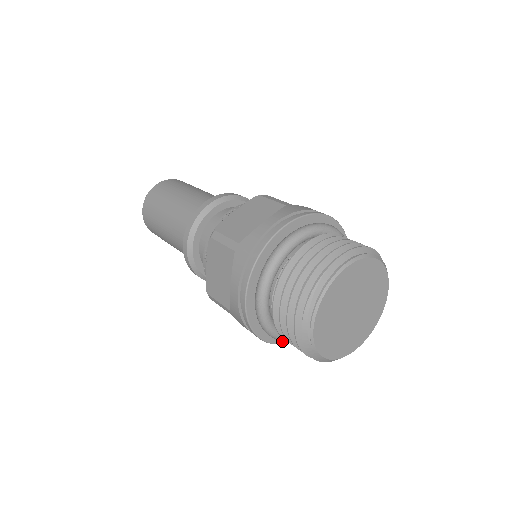
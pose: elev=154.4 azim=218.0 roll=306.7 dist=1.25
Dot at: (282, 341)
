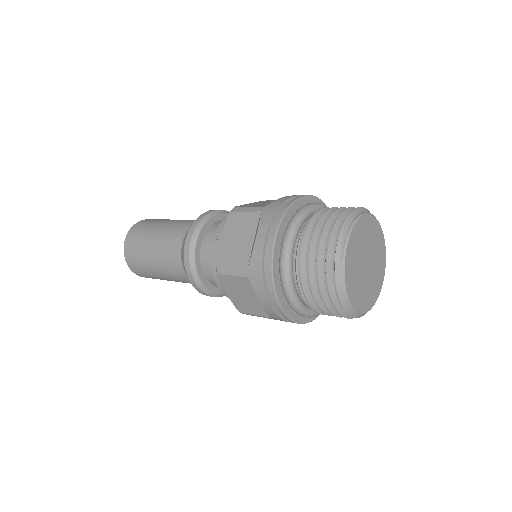
Dot at: (289, 314)
